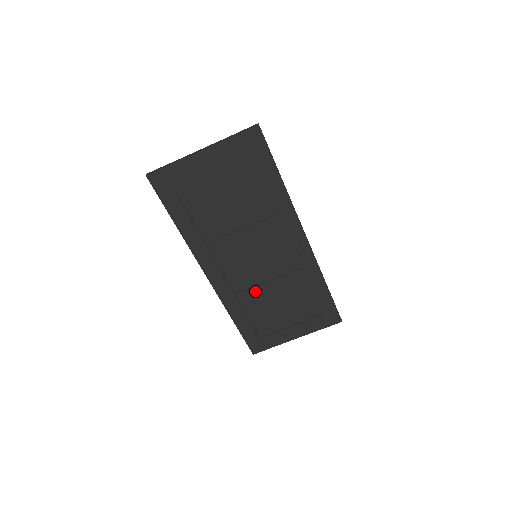
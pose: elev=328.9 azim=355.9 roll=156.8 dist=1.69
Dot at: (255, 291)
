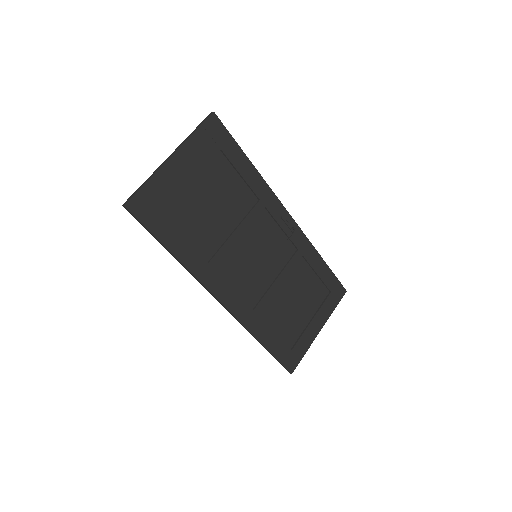
Dot at: (269, 296)
